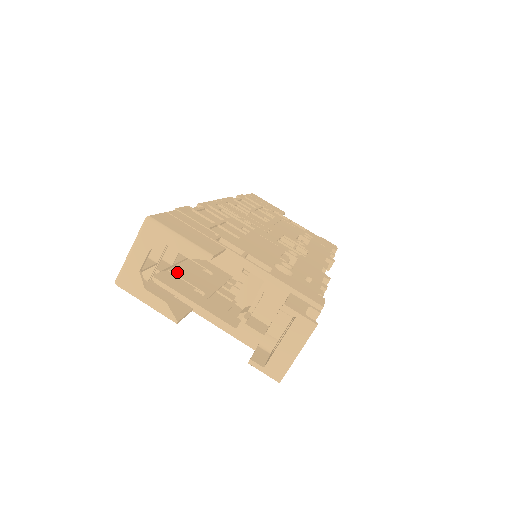
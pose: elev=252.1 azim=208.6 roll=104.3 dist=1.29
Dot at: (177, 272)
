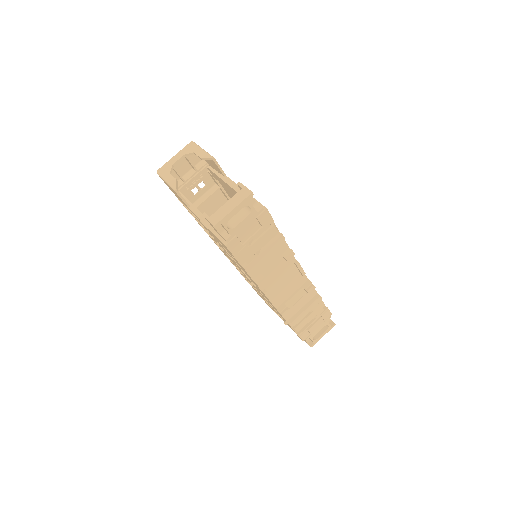
Dot at: occluded
